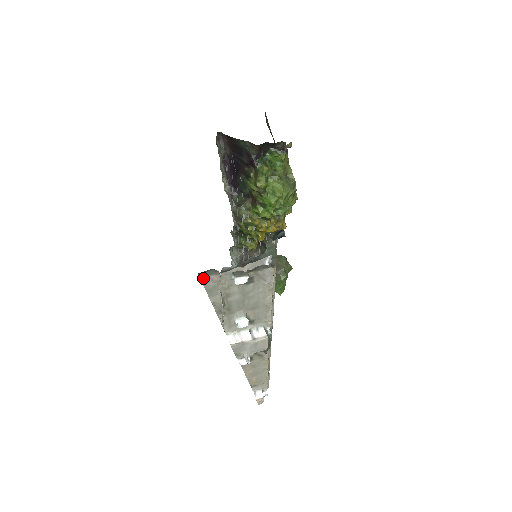
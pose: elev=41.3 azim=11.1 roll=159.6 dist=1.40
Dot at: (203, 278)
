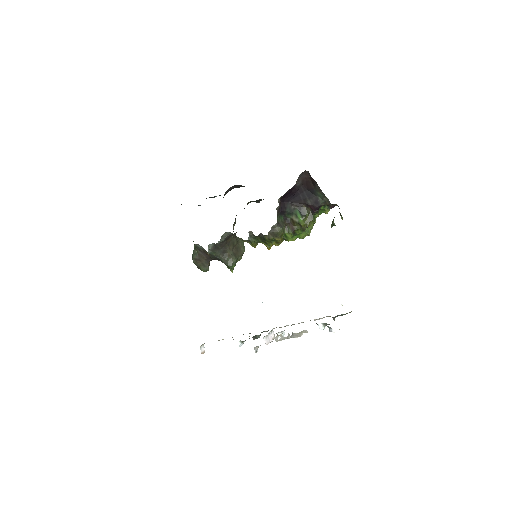
Dot at: occluded
